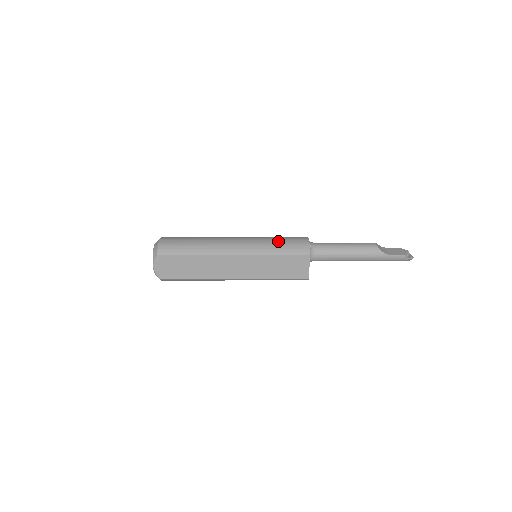
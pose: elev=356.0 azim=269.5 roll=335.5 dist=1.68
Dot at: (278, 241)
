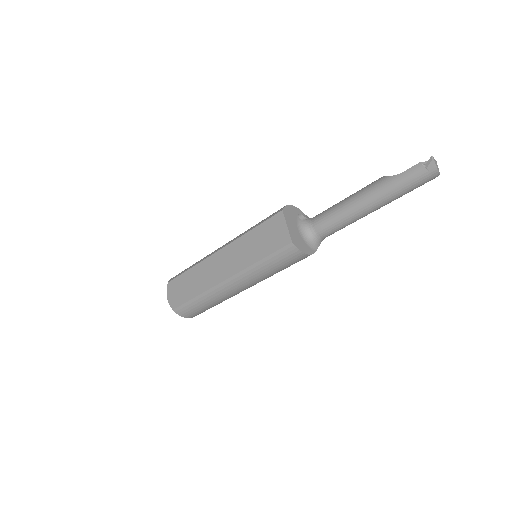
Dot at: occluded
